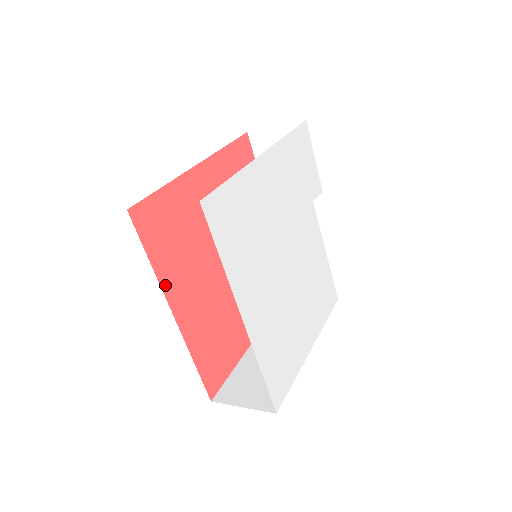
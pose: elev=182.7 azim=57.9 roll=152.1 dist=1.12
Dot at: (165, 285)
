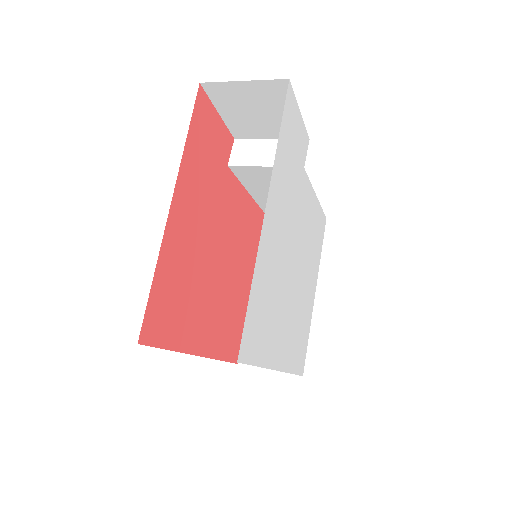
Dot at: (187, 347)
